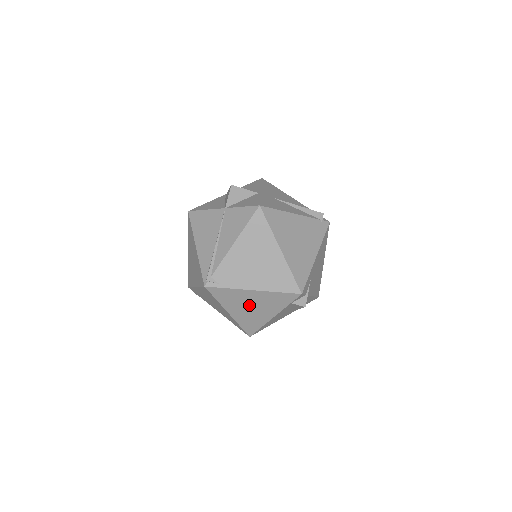
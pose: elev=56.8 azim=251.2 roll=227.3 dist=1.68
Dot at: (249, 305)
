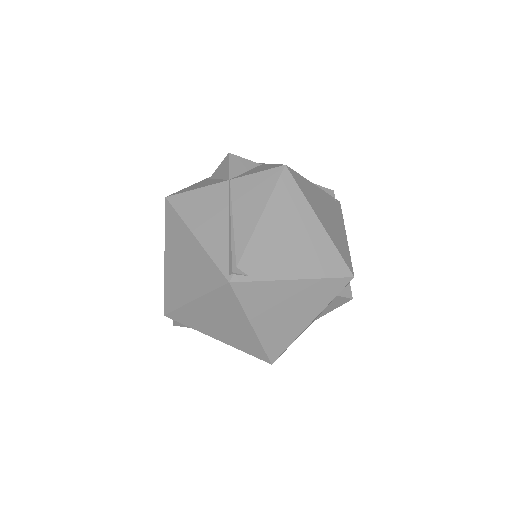
Dot at: (283, 307)
